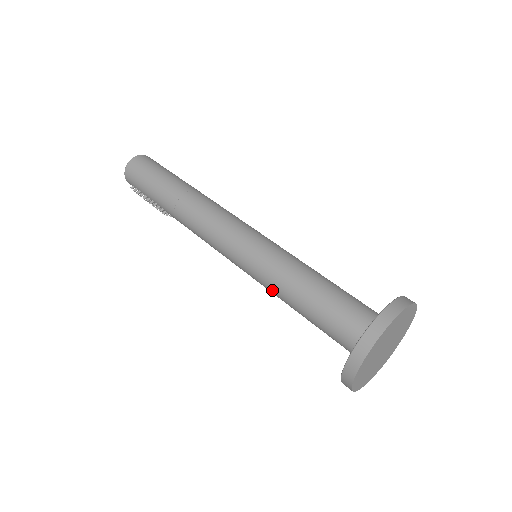
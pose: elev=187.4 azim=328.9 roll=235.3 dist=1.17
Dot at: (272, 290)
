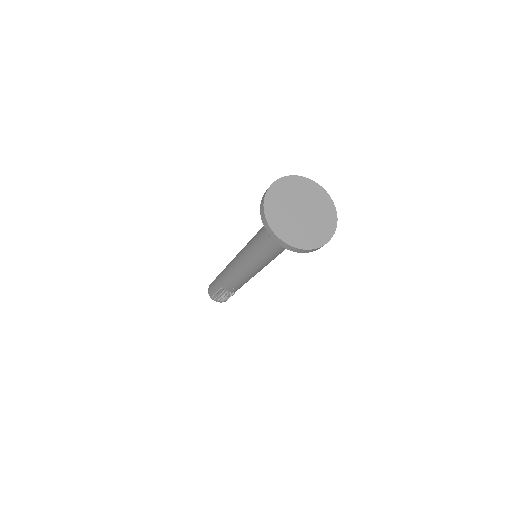
Dot at: (254, 252)
